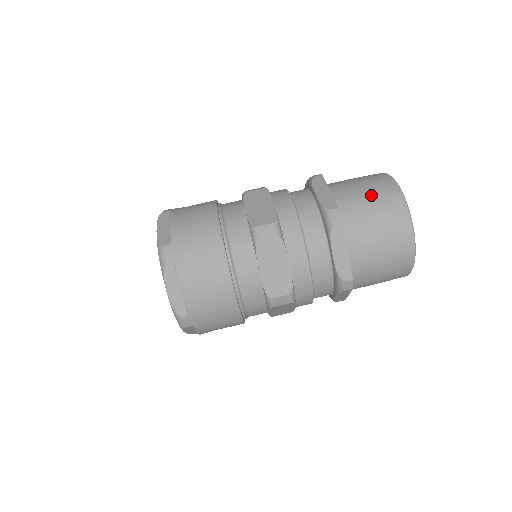
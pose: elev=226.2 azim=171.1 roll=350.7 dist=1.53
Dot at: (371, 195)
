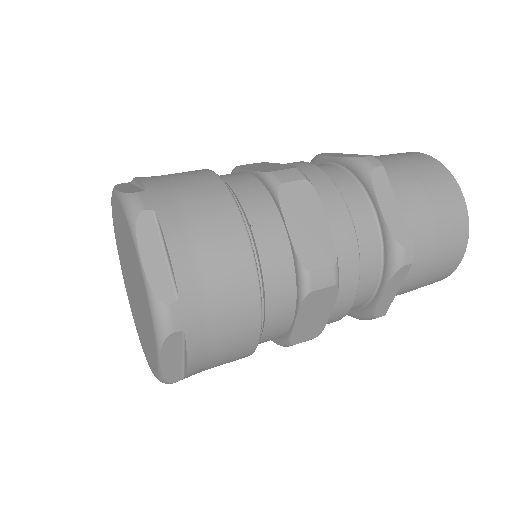
Dot at: (439, 215)
